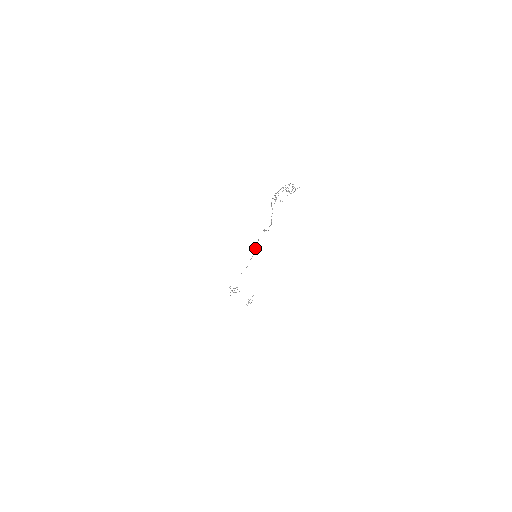
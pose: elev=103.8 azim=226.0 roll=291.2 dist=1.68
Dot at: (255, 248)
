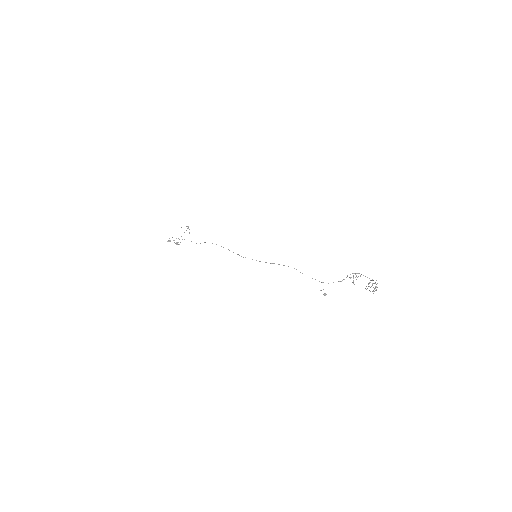
Dot at: occluded
